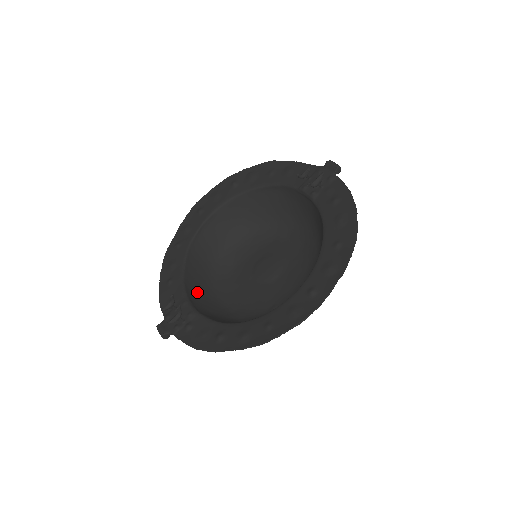
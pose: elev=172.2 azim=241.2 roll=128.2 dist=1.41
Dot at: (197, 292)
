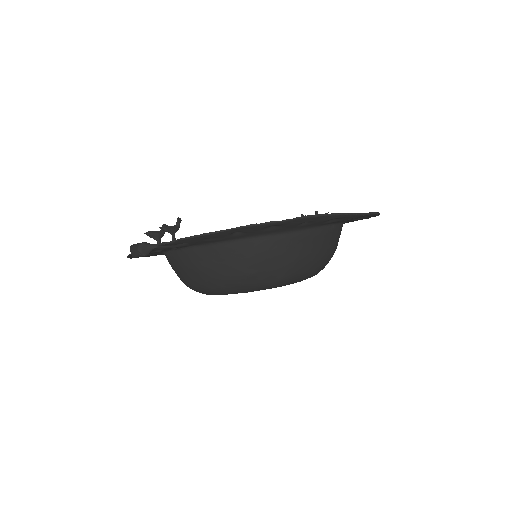
Dot at: (178, 268)
